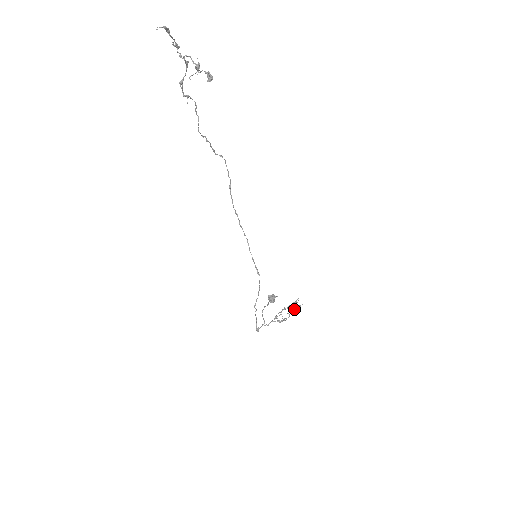
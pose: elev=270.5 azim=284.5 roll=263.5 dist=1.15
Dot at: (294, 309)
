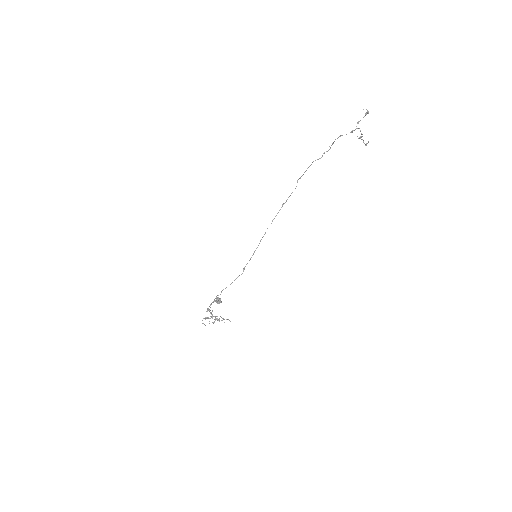
Dot at: occluded
